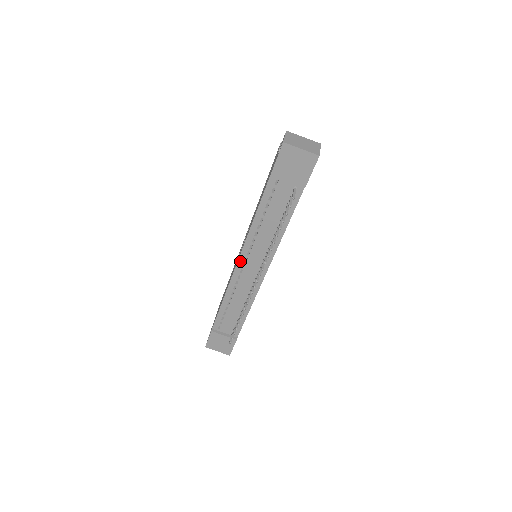
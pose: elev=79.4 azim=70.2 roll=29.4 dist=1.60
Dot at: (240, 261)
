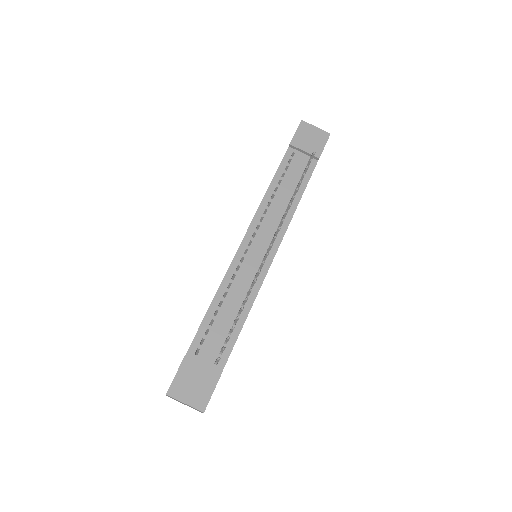
Dot at: (246, 237)
